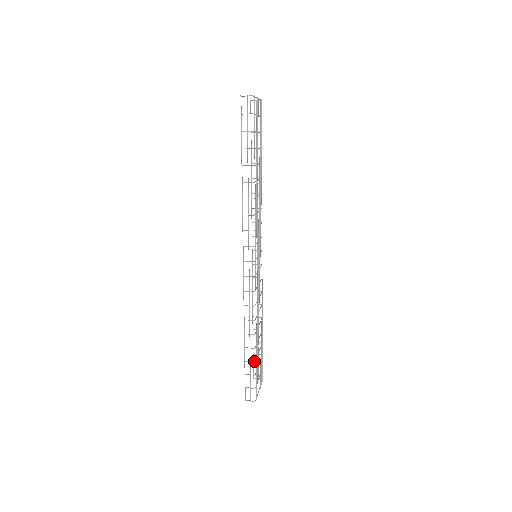
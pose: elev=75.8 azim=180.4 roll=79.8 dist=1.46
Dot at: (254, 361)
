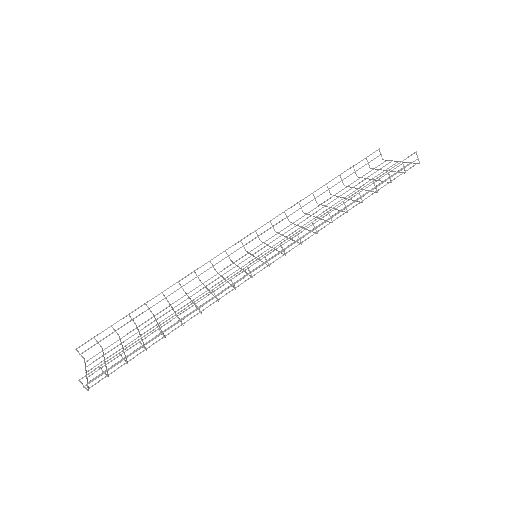
Dot at: occluded
